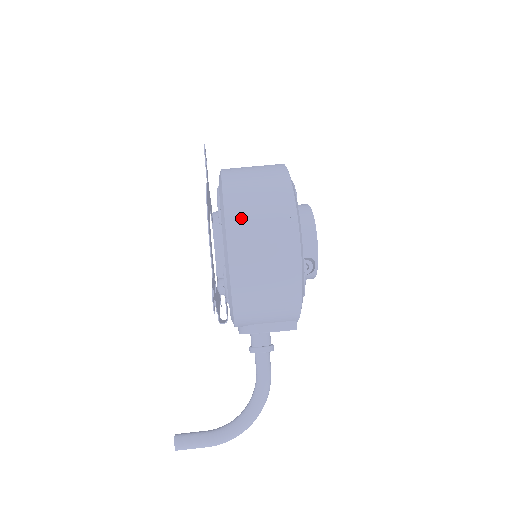
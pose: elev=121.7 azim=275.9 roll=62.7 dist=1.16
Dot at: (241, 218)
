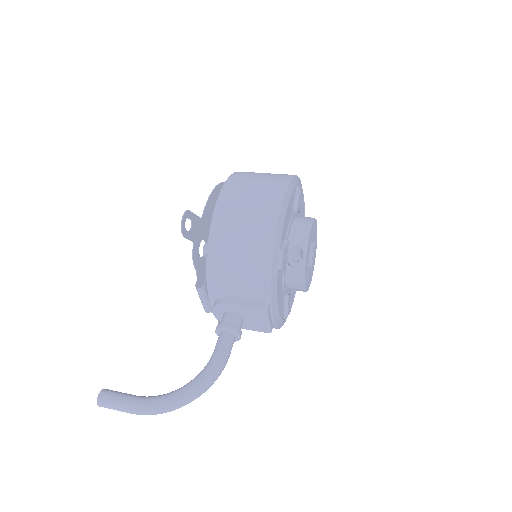
Dot at: (239, 182)
